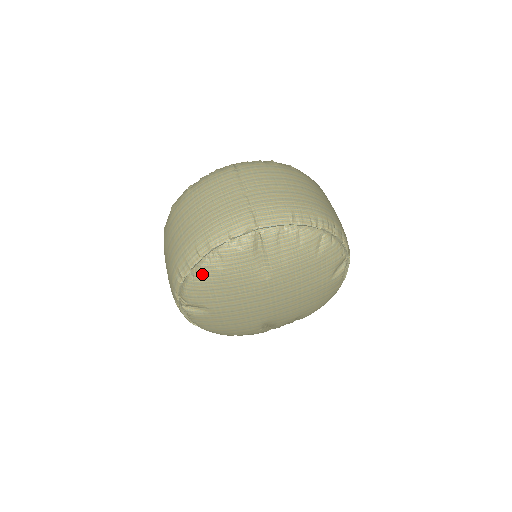
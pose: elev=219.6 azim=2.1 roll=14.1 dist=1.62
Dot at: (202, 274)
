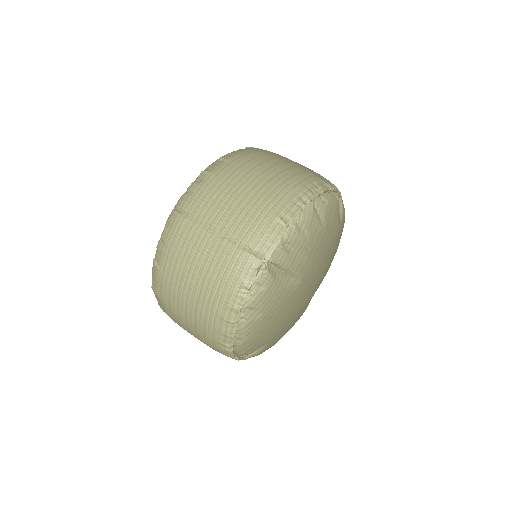
Dot at: (247, 333)
